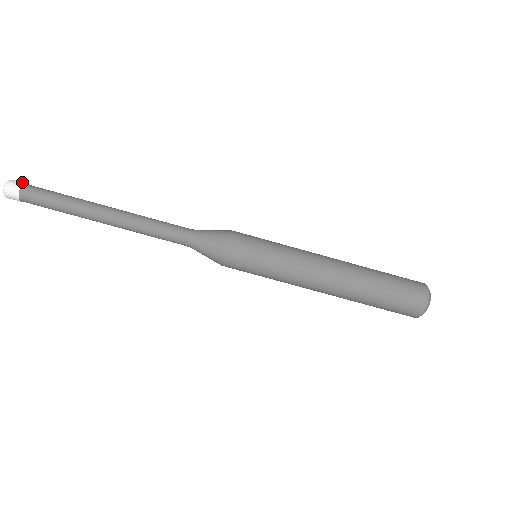
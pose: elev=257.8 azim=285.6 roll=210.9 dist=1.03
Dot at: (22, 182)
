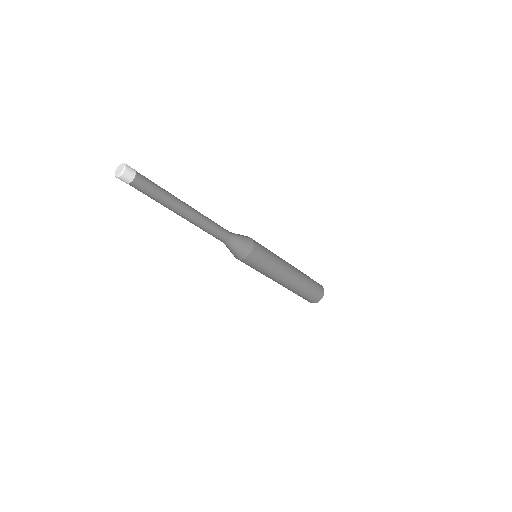
Dot at: (133, 172)
